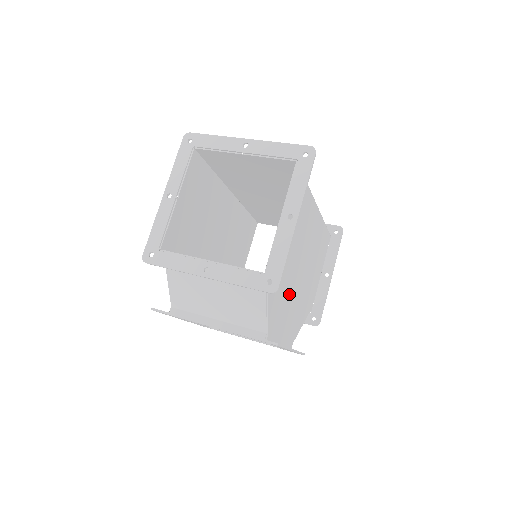
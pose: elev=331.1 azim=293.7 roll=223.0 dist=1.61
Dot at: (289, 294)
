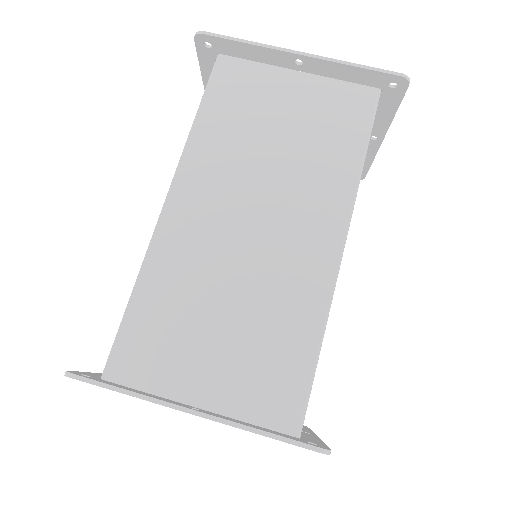
Dot at: occluded
